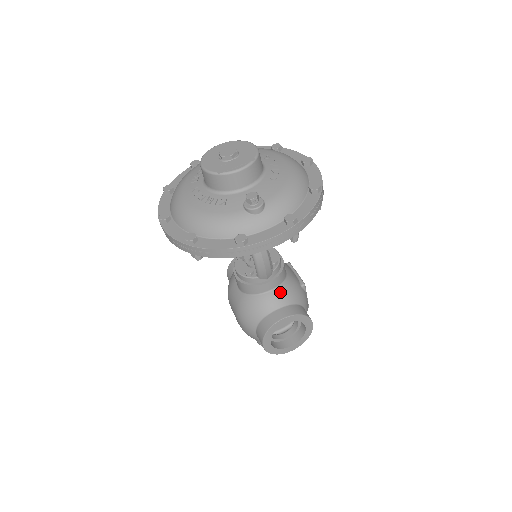
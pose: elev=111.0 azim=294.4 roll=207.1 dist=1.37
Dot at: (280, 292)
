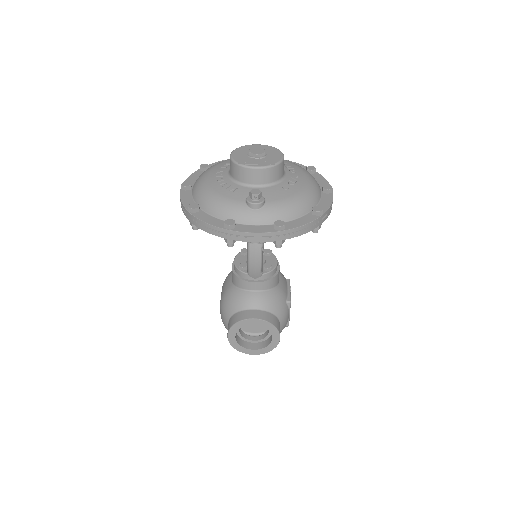
Dot at: (262, 296)
